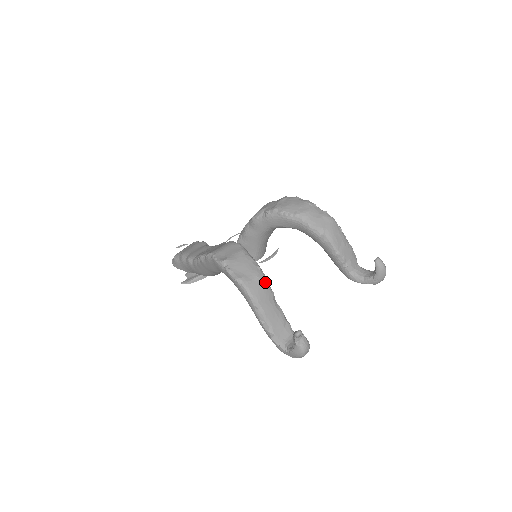
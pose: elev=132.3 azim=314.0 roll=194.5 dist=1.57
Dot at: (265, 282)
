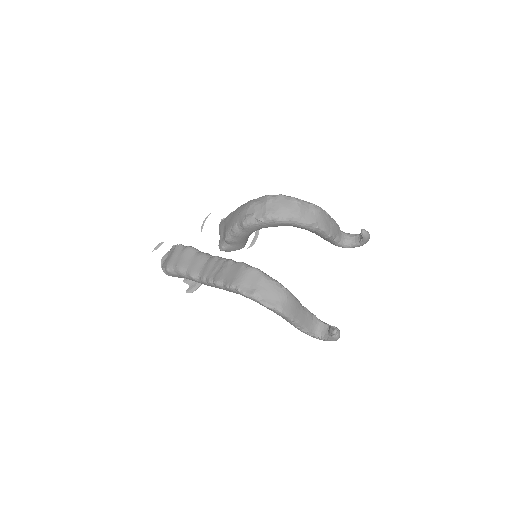
Dot at: (292, 298)
